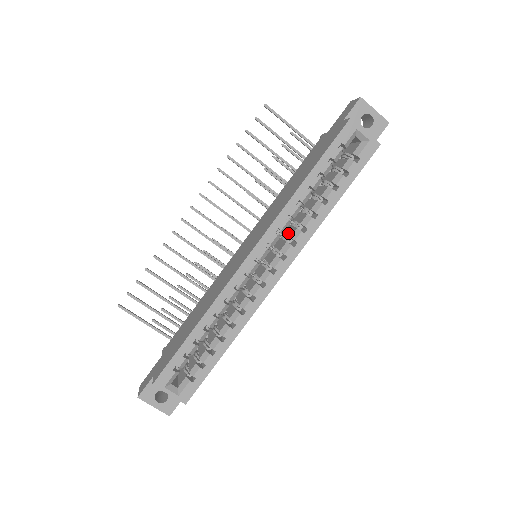
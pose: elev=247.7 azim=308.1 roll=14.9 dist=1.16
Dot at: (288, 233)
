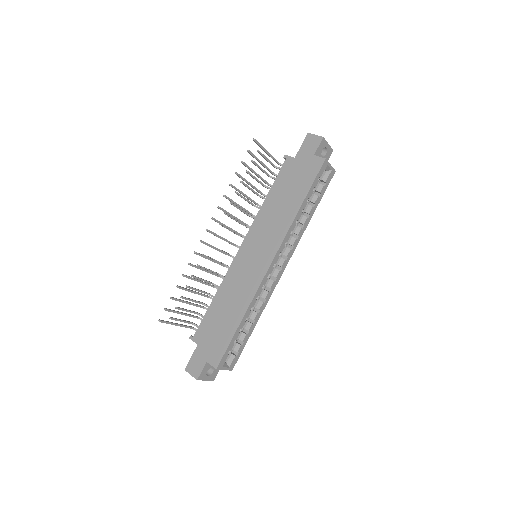
Dot at: occluded
